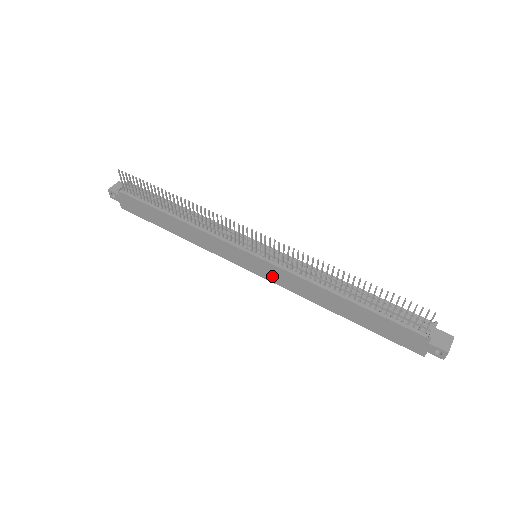
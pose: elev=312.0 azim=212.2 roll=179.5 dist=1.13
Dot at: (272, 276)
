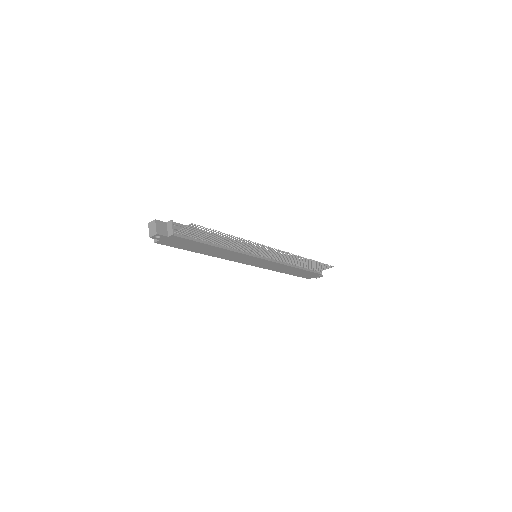
Dot at: (262, 265)
